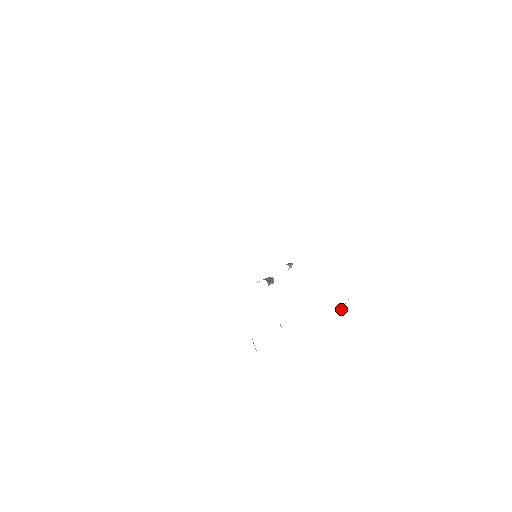
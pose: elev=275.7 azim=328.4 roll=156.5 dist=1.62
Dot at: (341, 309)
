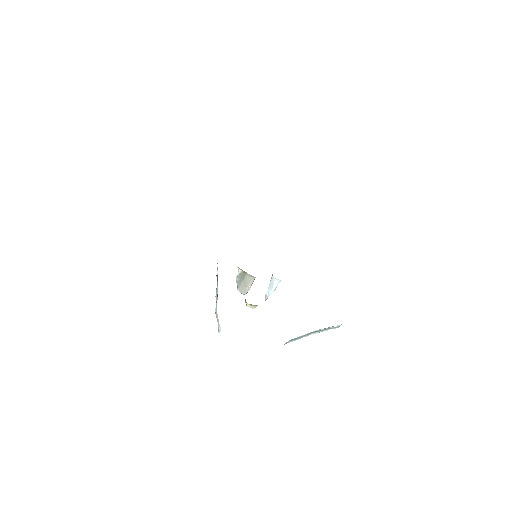
Dot at: (322, 331)
